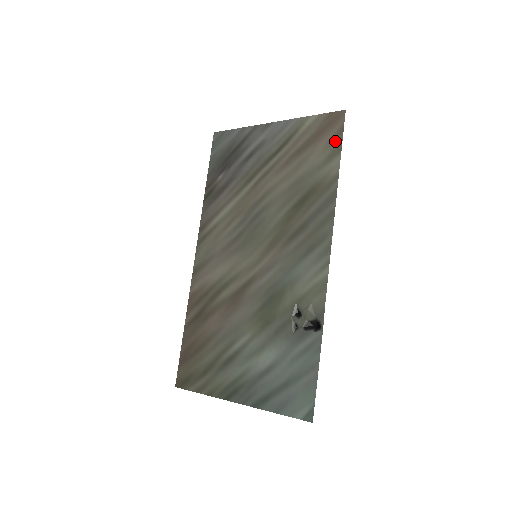
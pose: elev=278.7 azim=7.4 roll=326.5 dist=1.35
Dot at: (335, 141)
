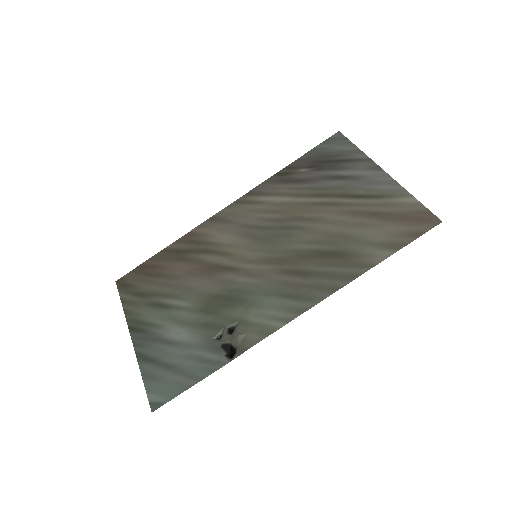
Dot at: (405, 237)
